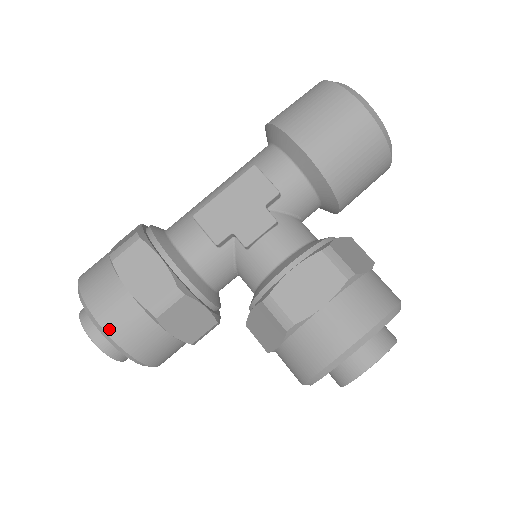
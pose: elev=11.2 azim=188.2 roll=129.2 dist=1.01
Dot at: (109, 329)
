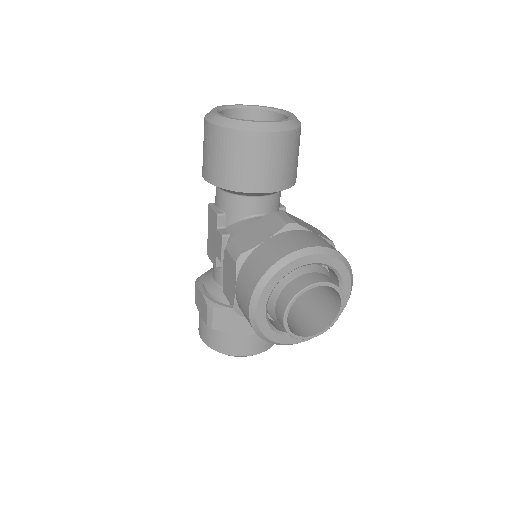
Dot at: (206, 342)
